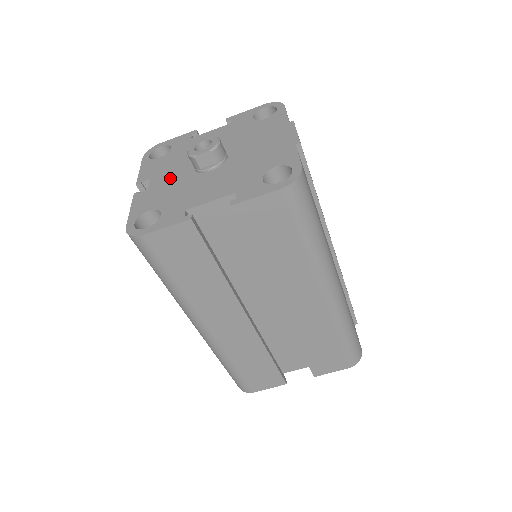
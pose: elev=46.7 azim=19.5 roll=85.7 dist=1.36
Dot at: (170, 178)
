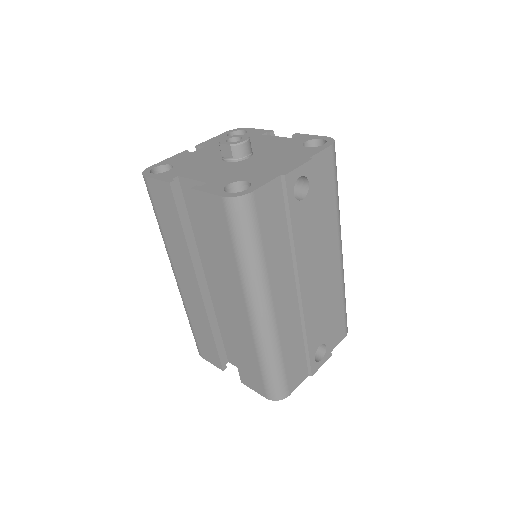
Dot at: (209, 152)
